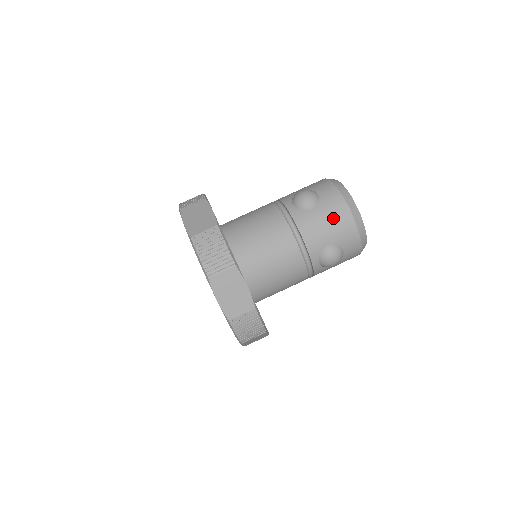
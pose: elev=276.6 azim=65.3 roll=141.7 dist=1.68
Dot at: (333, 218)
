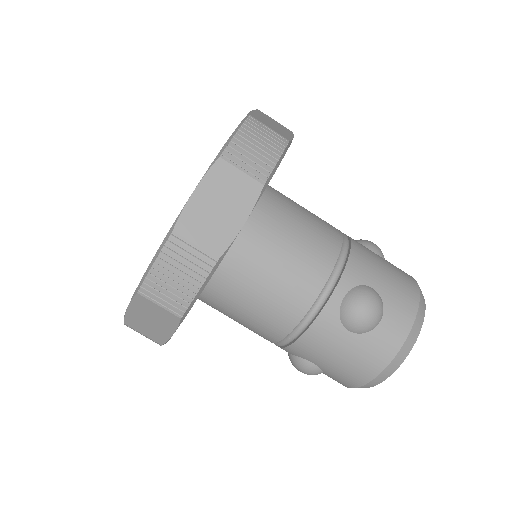
Dot at: (352, 362)
